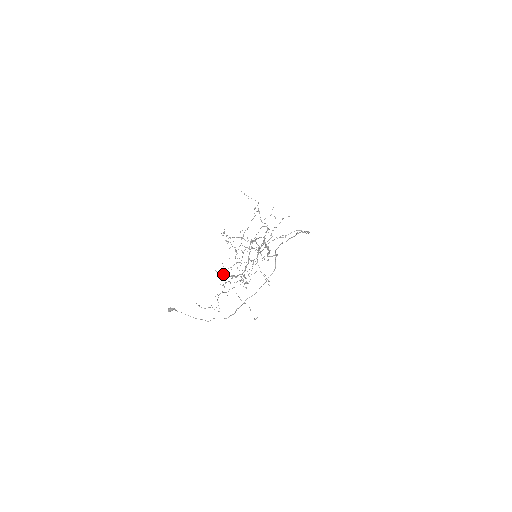
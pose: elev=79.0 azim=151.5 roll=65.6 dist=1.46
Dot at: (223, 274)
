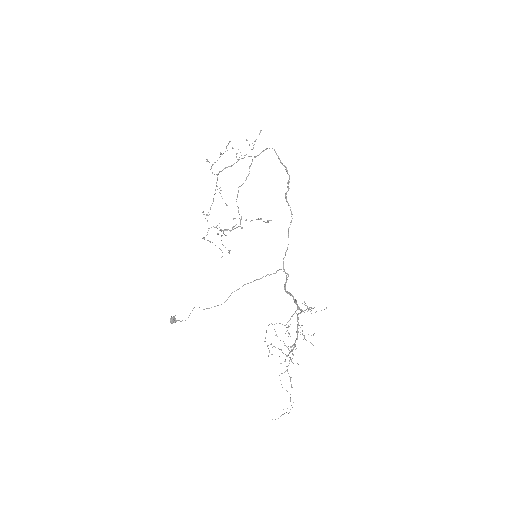
Dot at: occluded
